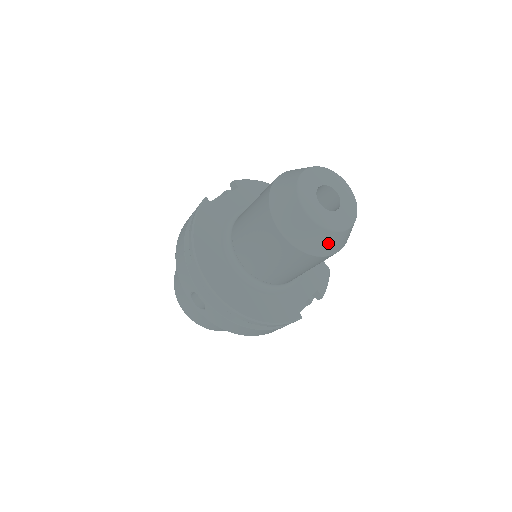
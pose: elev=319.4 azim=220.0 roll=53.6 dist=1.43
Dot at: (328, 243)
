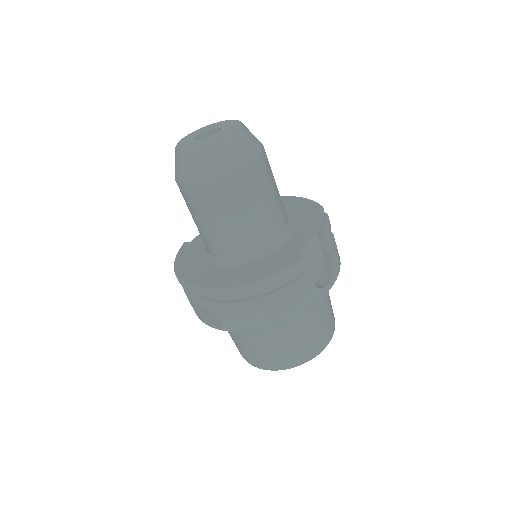
Dot at: (222, 157)
